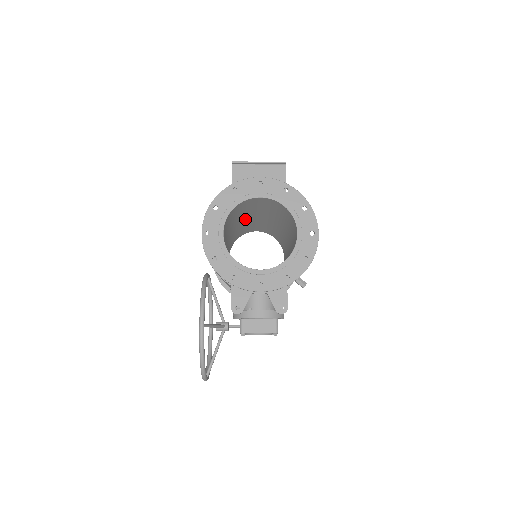
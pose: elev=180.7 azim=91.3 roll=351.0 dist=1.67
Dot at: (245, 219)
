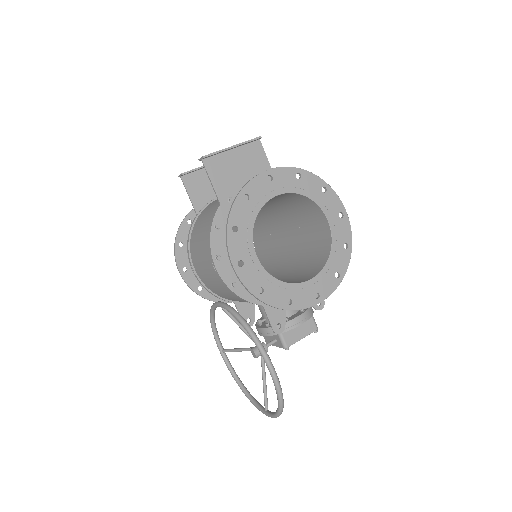
Dot at: occluded
